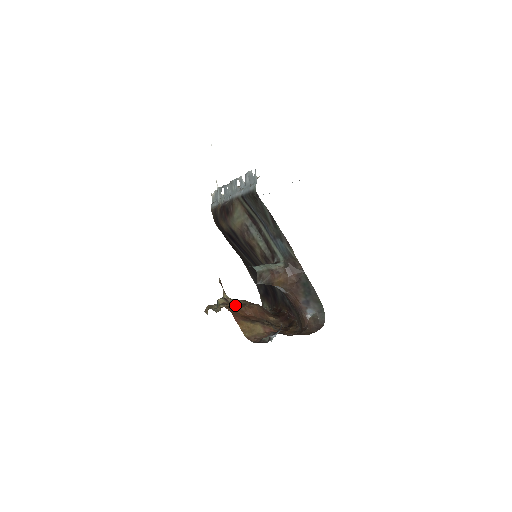
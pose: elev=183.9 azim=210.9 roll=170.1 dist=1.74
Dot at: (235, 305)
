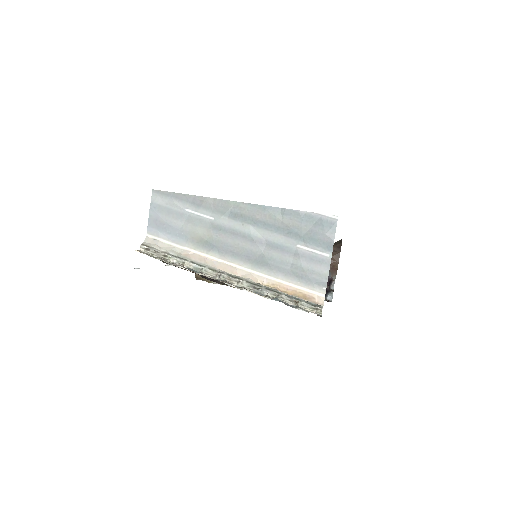
Dot at: occluded
